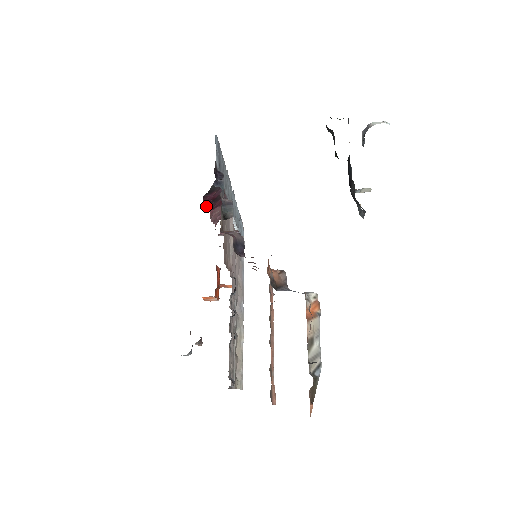
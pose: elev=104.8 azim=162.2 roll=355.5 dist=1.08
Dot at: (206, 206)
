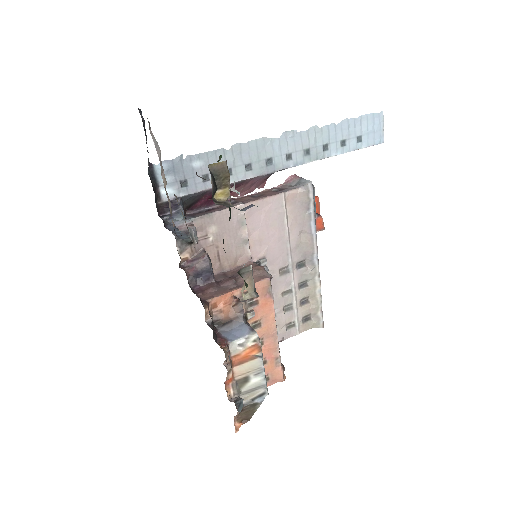
Dot at: (208, 205)
